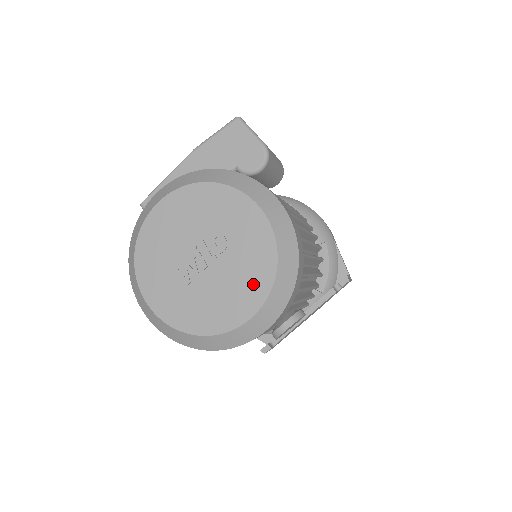
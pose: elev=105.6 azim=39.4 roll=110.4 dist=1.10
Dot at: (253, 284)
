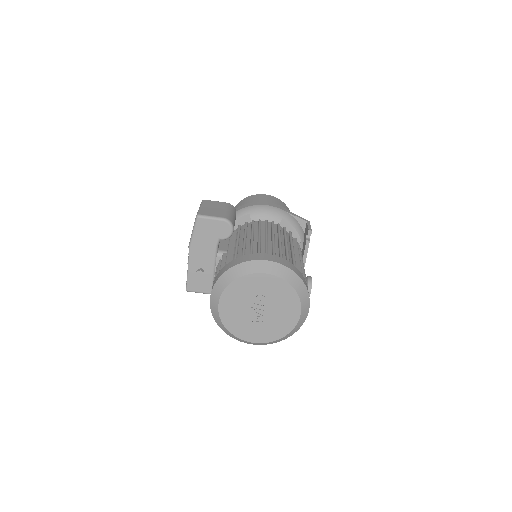
Dot at: (290, 303)
